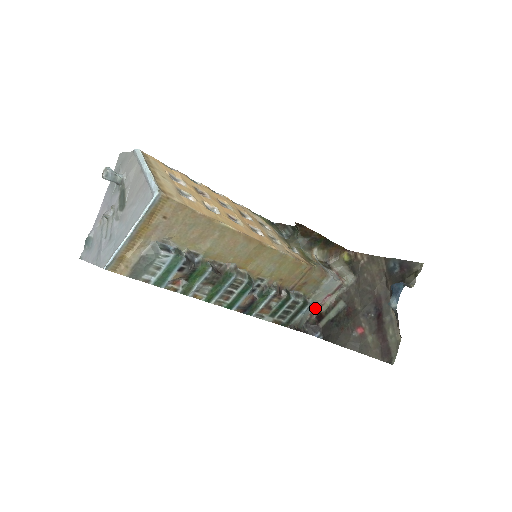
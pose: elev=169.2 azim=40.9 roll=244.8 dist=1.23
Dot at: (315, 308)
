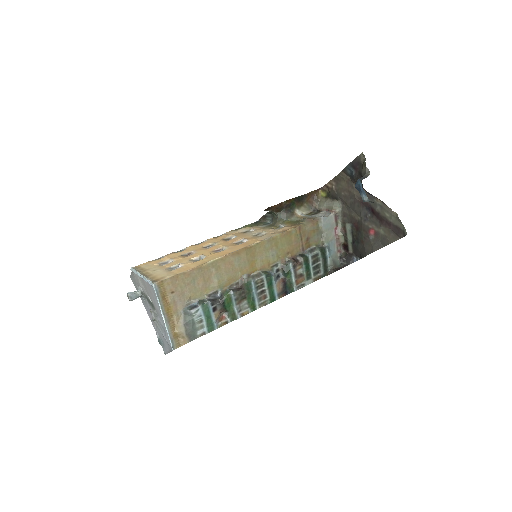
Dot at: (337, 245)
